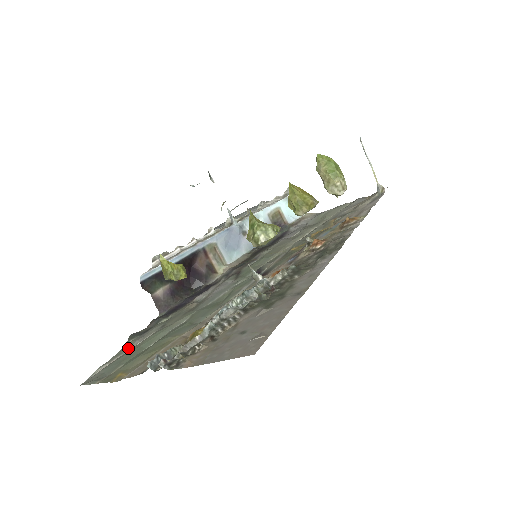
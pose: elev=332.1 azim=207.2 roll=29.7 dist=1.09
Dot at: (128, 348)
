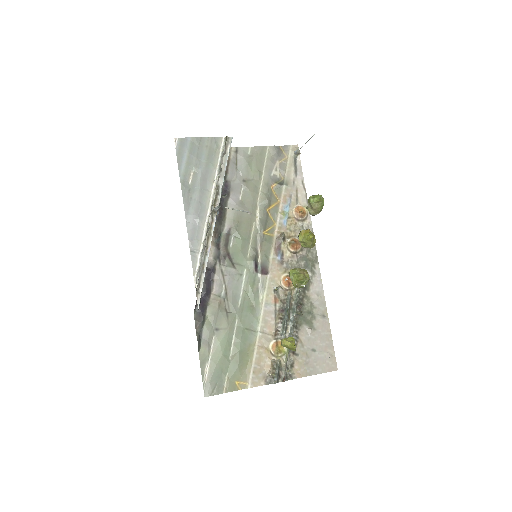
Dot at: (207, 356)
